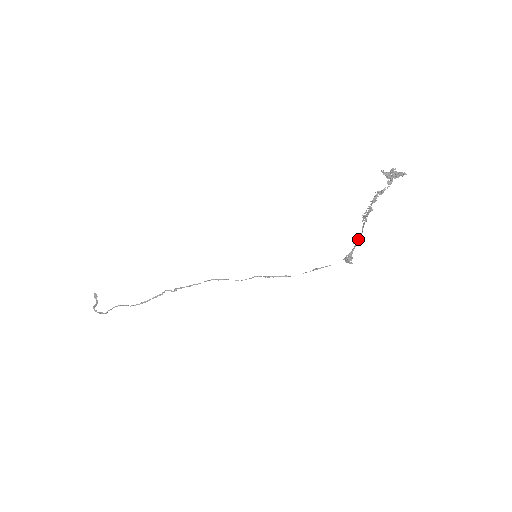
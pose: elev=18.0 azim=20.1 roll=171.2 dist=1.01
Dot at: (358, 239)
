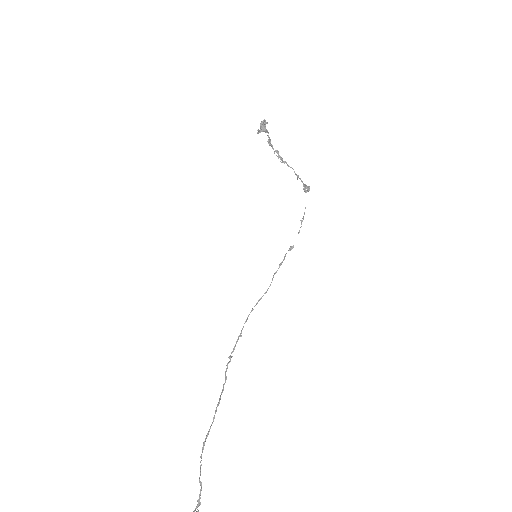
Dot at: (297, 175)
